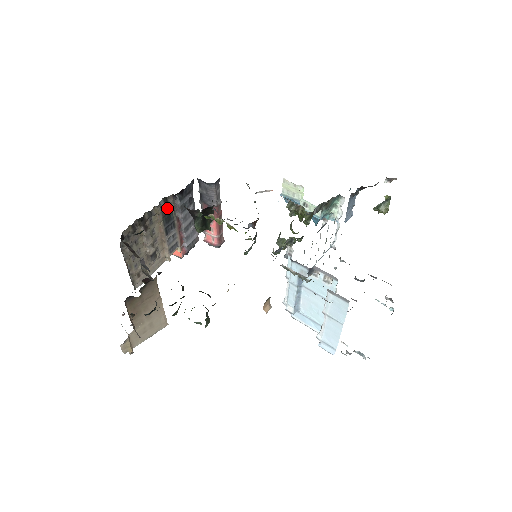
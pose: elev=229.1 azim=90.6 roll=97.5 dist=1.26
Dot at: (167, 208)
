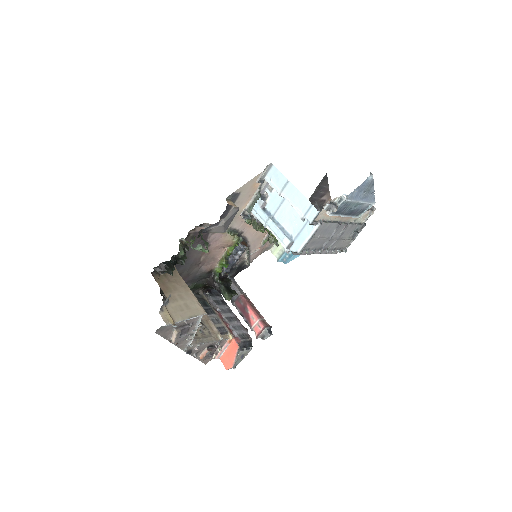
Dot at: (201, 298)
